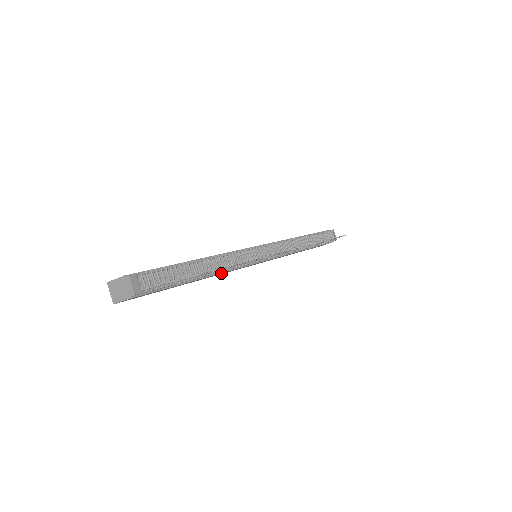
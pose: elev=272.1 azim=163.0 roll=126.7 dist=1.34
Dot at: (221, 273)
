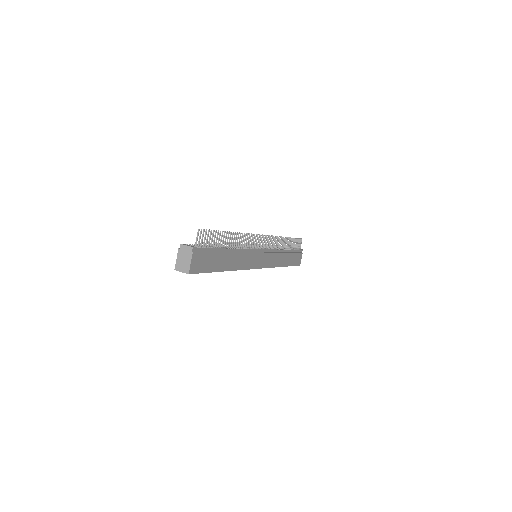
Dot at: (240, 256)
